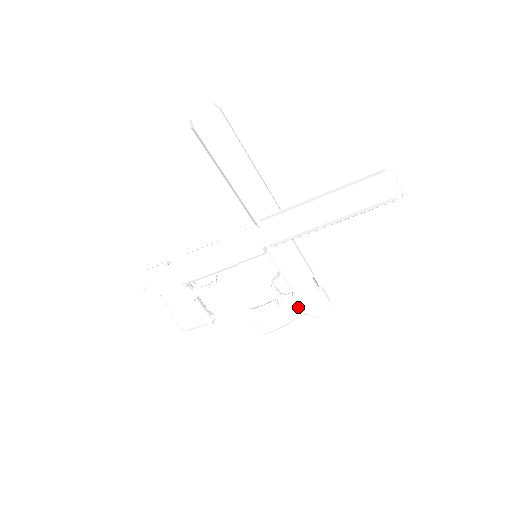
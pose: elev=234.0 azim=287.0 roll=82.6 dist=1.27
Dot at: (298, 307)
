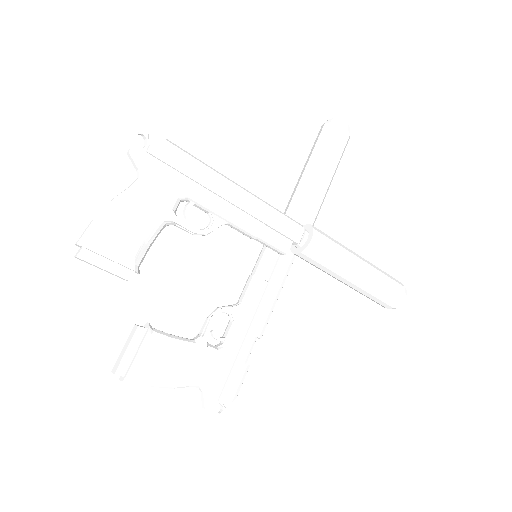
Dot at: (215, 365)
